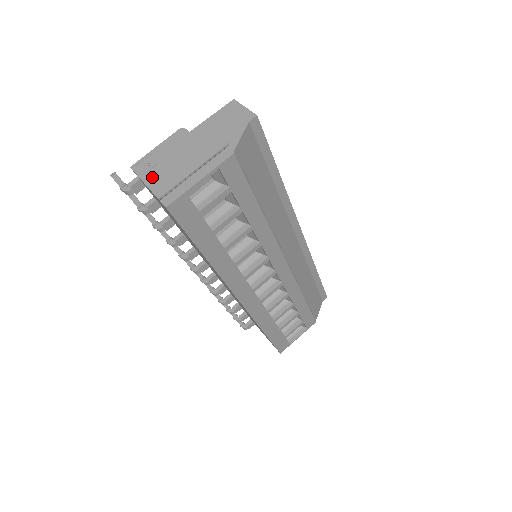
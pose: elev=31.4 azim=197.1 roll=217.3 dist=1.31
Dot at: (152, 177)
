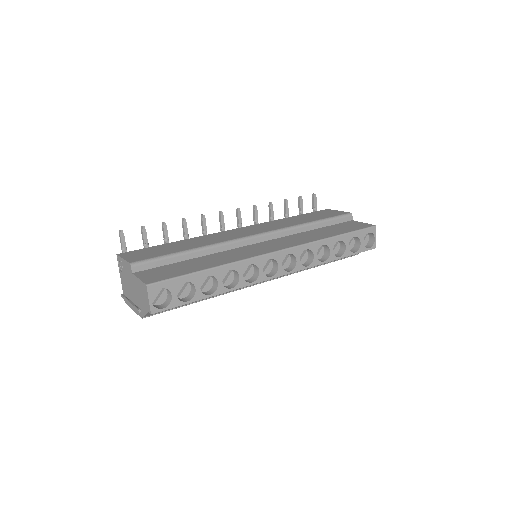
Dot at: (122, 277)
